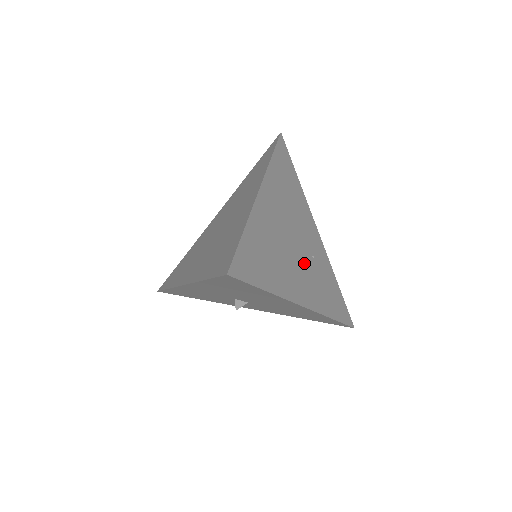
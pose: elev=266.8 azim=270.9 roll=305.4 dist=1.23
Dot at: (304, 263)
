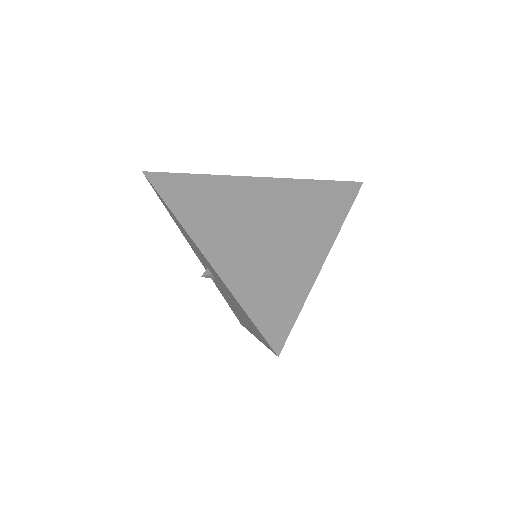
Dot at: occluded
